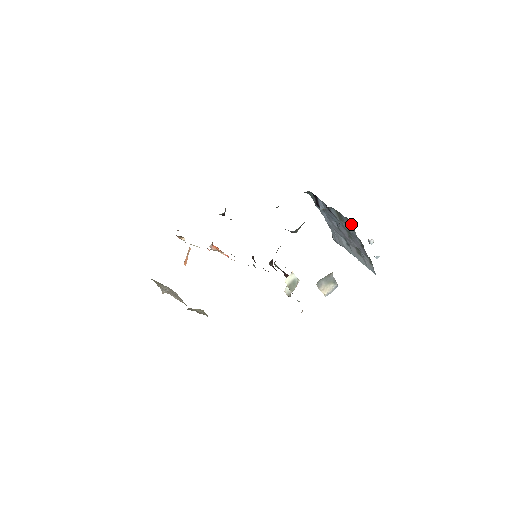
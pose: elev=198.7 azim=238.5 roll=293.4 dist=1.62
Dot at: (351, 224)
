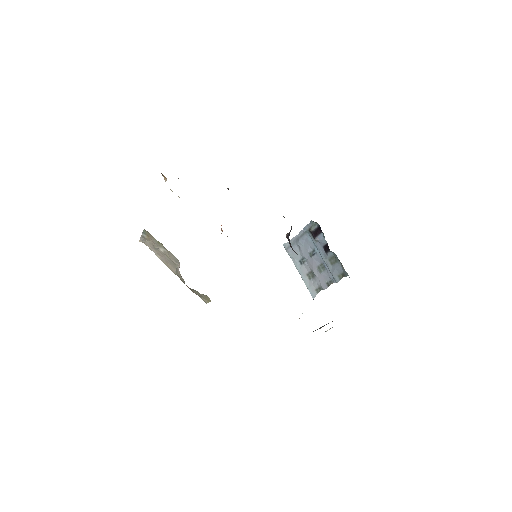
Dot at: (341, 274)
